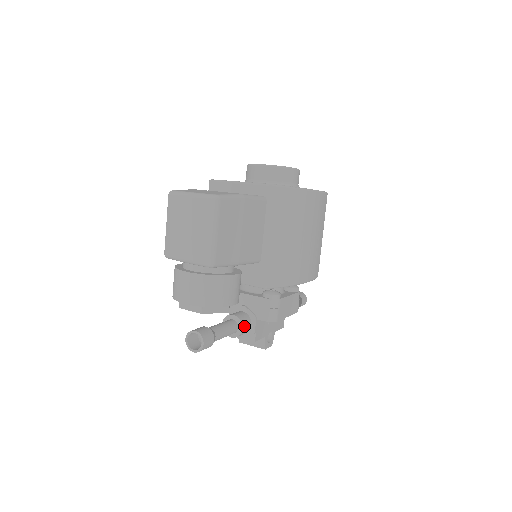
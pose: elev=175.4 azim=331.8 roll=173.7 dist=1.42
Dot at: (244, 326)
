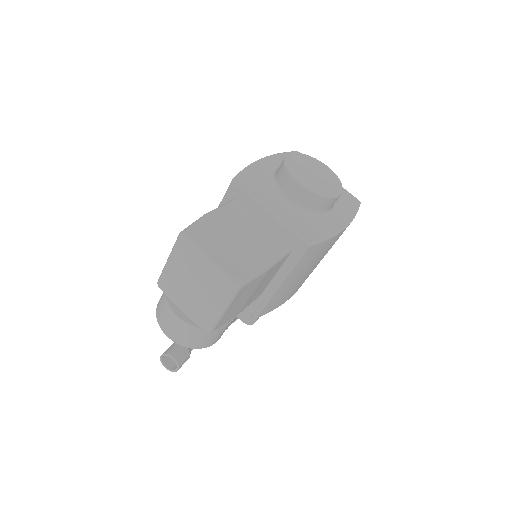
Dot at: occluded
